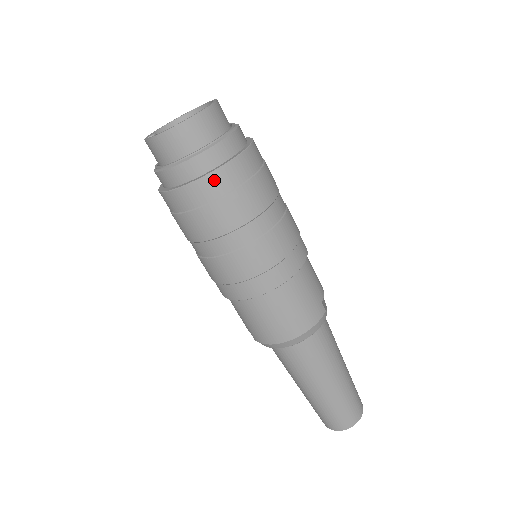
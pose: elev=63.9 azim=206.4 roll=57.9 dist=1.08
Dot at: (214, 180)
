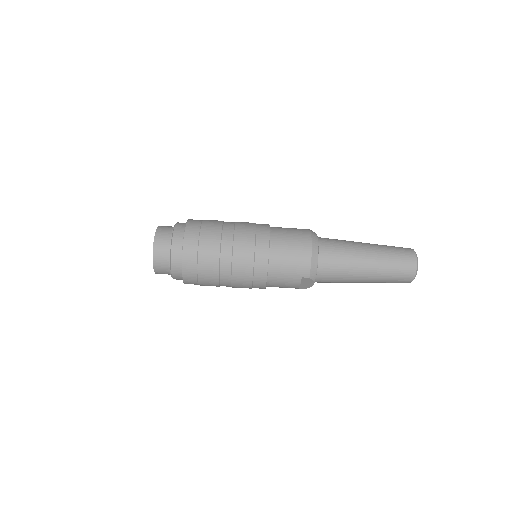
Dot at: (189, 230)
